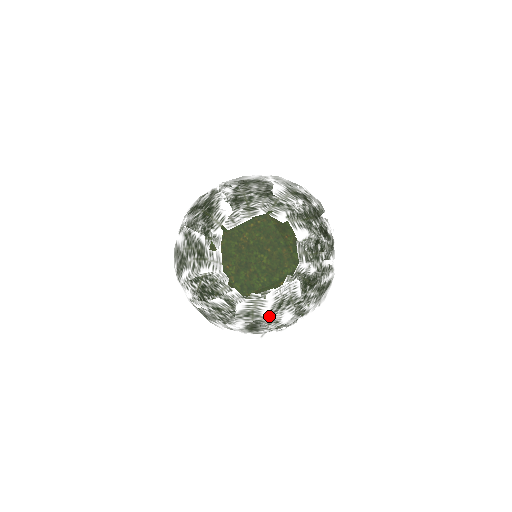
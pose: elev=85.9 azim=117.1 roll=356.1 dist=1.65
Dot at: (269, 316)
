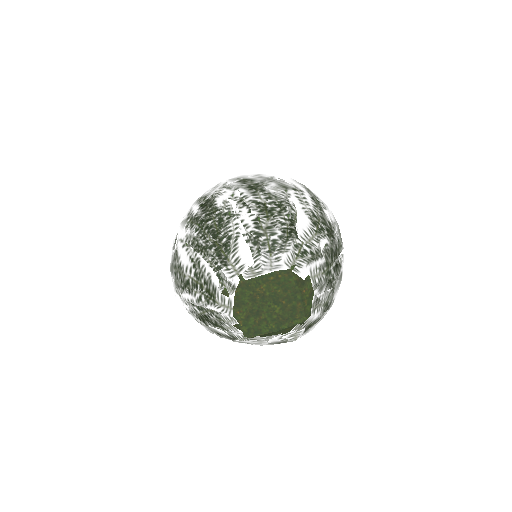
Dot at: (267, 344)
